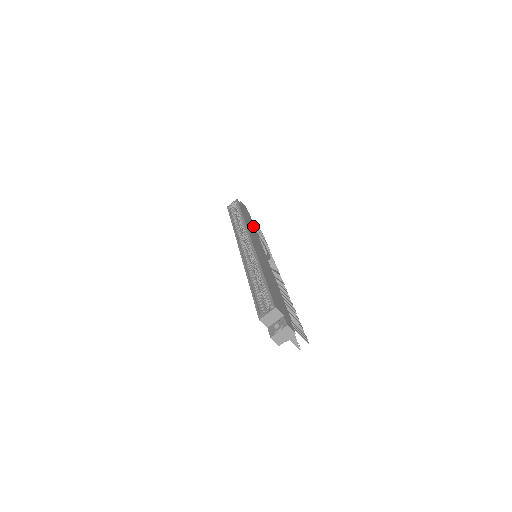
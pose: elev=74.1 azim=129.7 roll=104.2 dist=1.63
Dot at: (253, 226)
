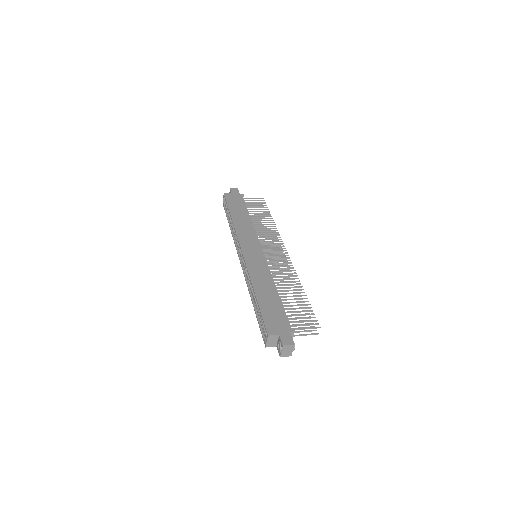
Dot at: (246, 216)
